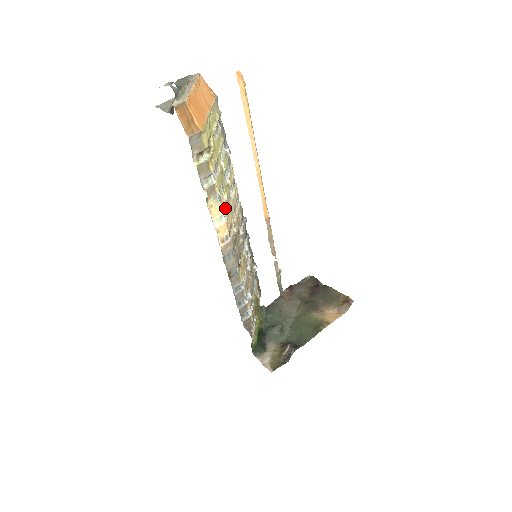
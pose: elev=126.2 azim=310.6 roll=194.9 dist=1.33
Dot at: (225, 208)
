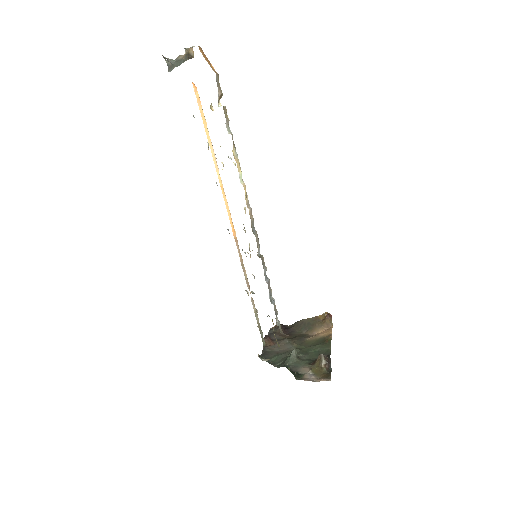
Dot at: occluded
